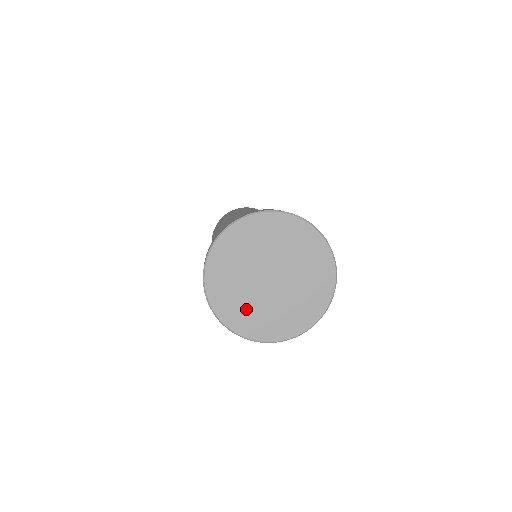
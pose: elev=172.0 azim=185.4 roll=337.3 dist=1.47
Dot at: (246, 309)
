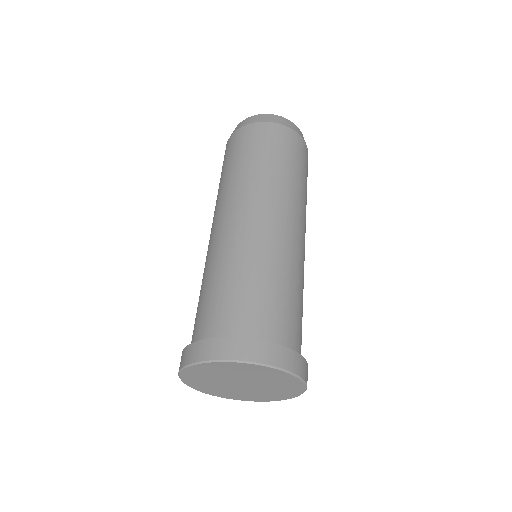
Dot at: (254, 395)
